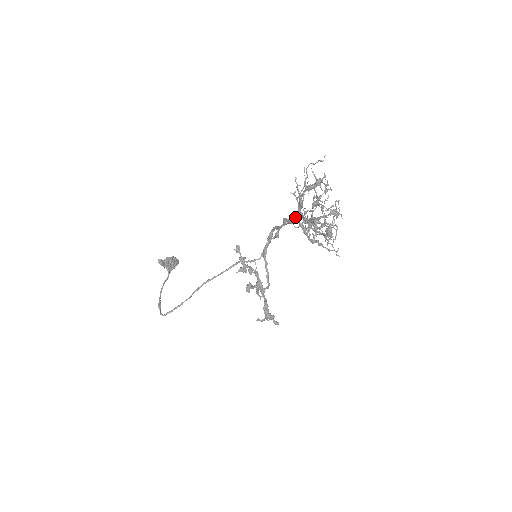
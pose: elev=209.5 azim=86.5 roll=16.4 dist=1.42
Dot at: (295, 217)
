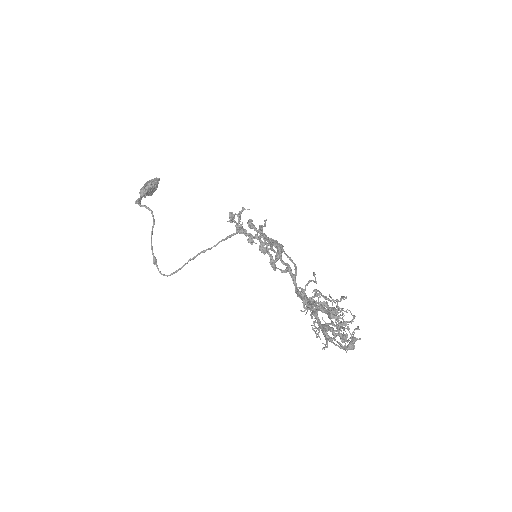
Dot at: (302, 300)
